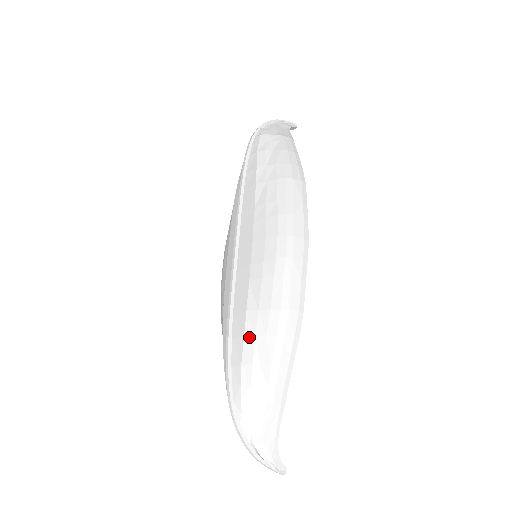
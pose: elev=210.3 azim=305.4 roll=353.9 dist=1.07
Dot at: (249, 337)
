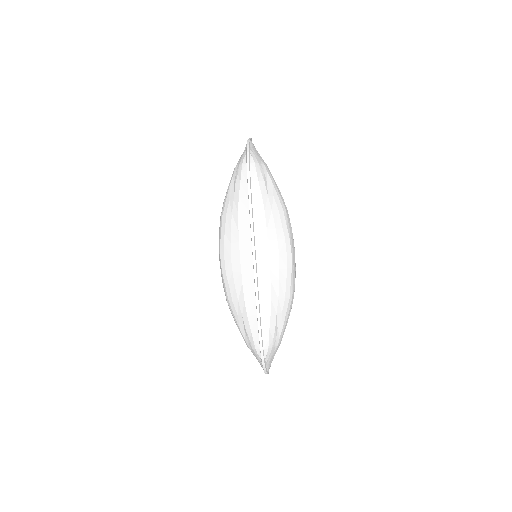
Dot at: (273, 314)
